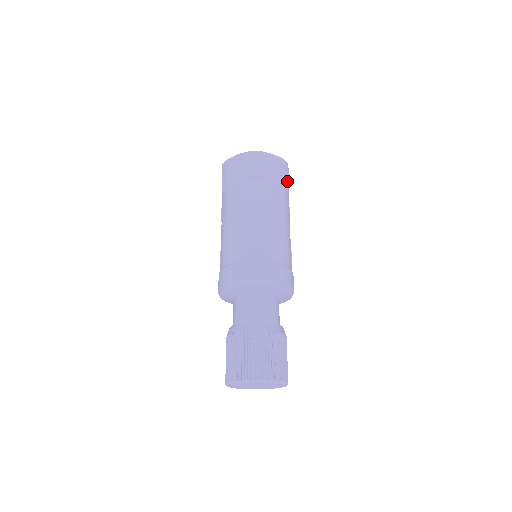
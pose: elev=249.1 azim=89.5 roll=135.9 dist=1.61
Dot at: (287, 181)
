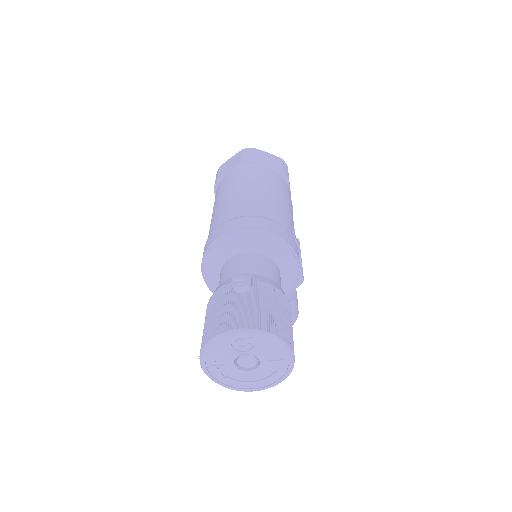
Dot at: (286, 173)
